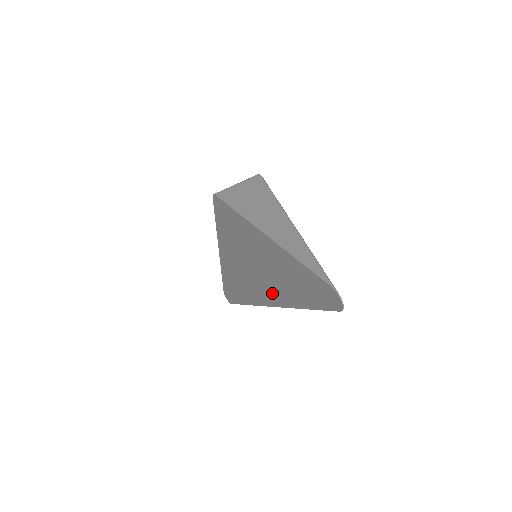
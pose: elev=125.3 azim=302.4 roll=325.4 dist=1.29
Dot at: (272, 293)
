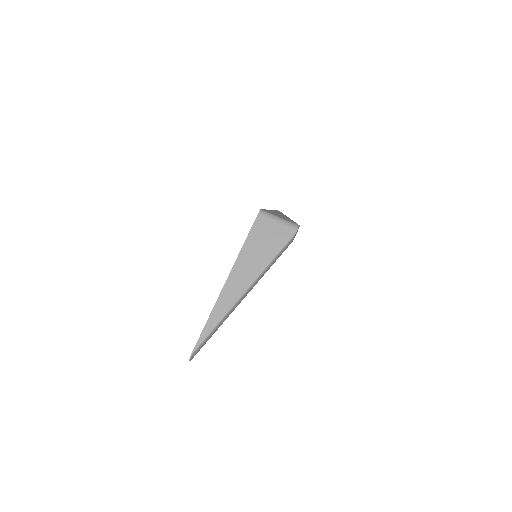
Dot at: occluded
